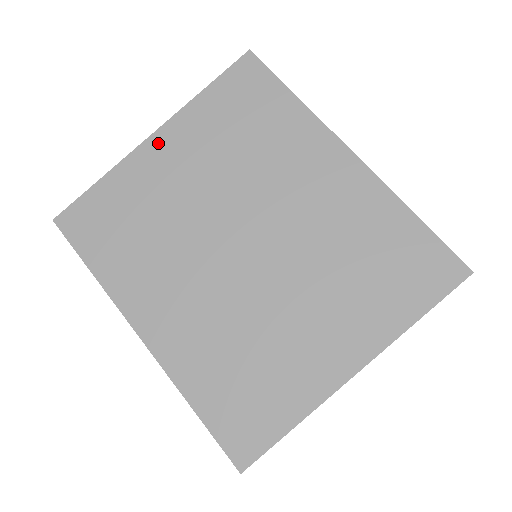
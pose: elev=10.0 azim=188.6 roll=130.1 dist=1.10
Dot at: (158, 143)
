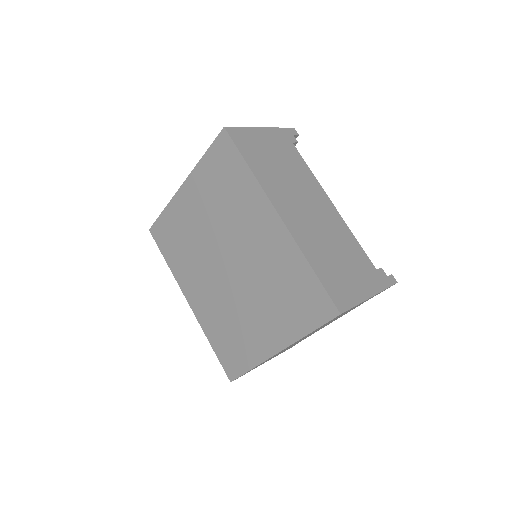
Dot at: (185, 191)
